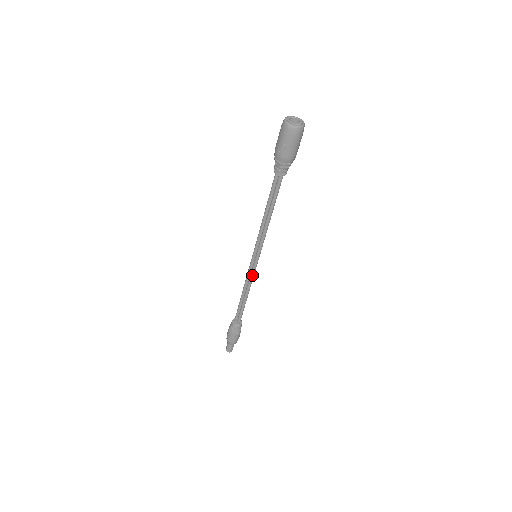
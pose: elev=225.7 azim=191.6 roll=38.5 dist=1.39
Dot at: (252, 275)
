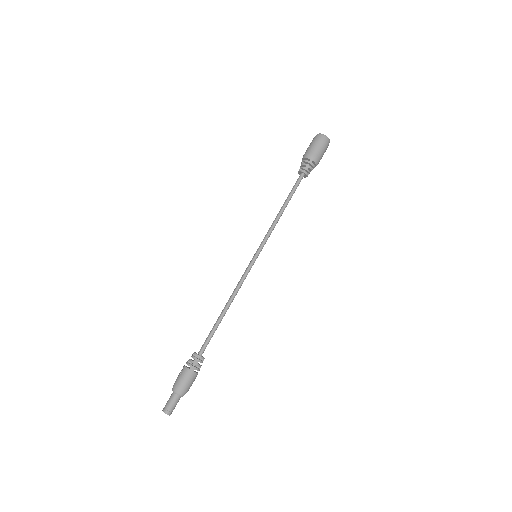
Dot at: (243, 277)
